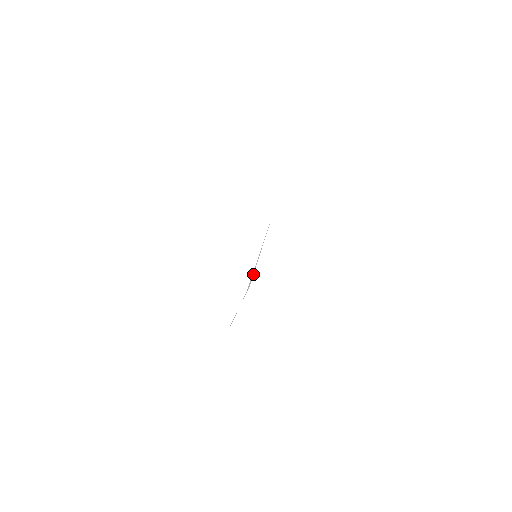
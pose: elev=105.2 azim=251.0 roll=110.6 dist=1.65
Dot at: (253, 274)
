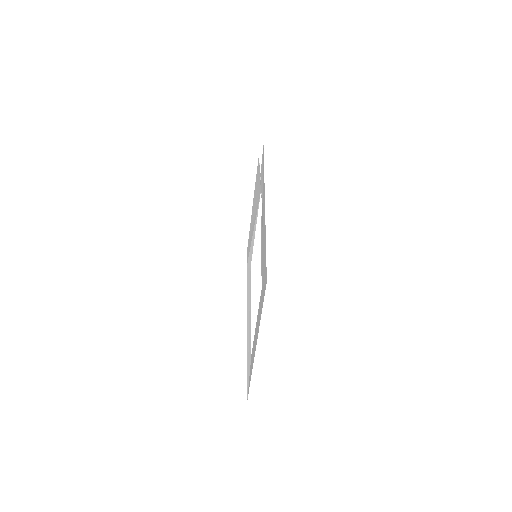
Dot at: (251, 255)
